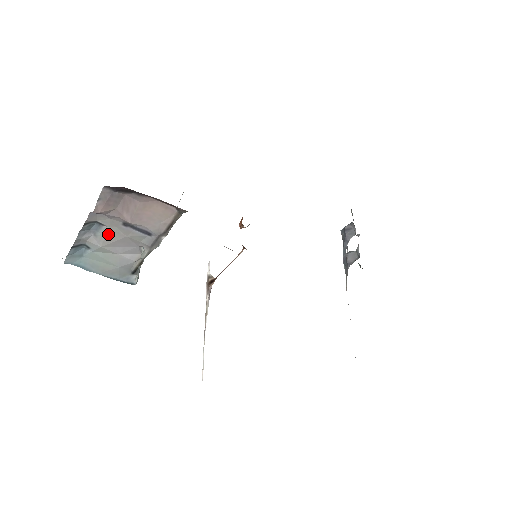
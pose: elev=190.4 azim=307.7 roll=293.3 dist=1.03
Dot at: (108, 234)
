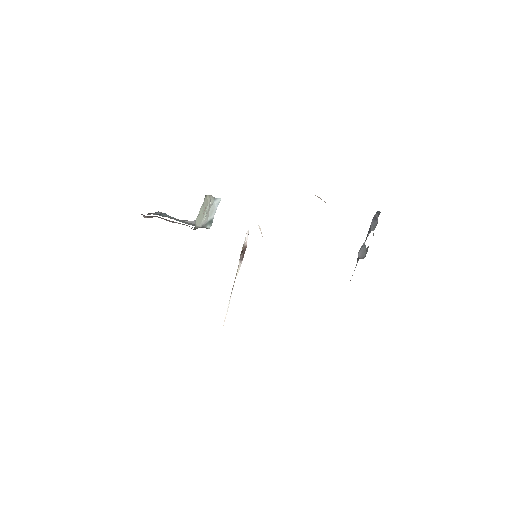
Dot at: (168, 217)
